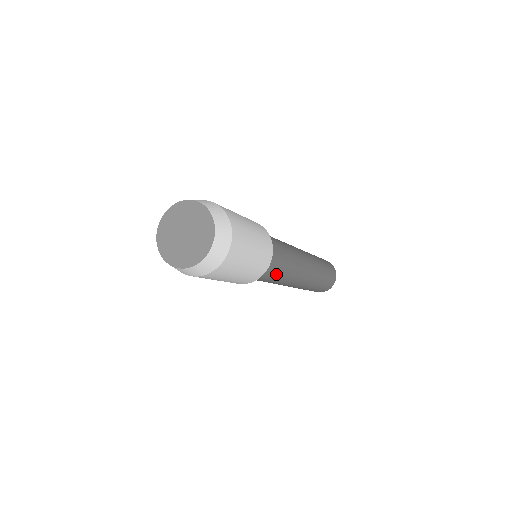
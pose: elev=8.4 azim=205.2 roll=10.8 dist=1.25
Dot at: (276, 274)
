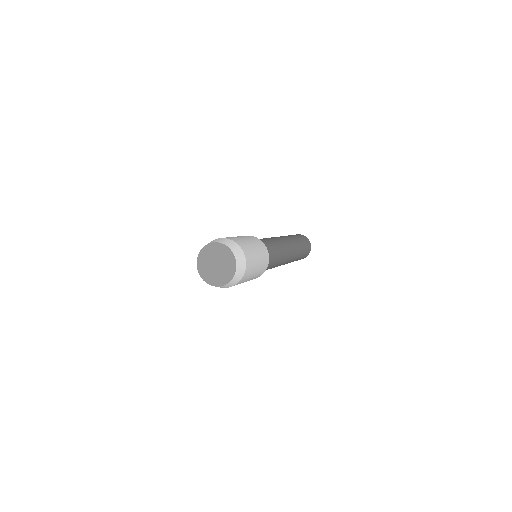
Dot at: (275, 253)
